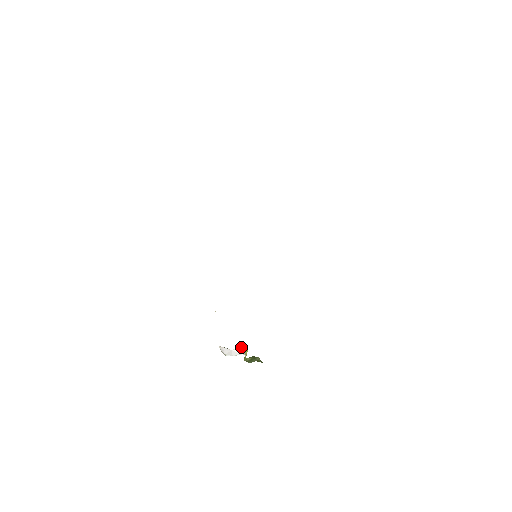
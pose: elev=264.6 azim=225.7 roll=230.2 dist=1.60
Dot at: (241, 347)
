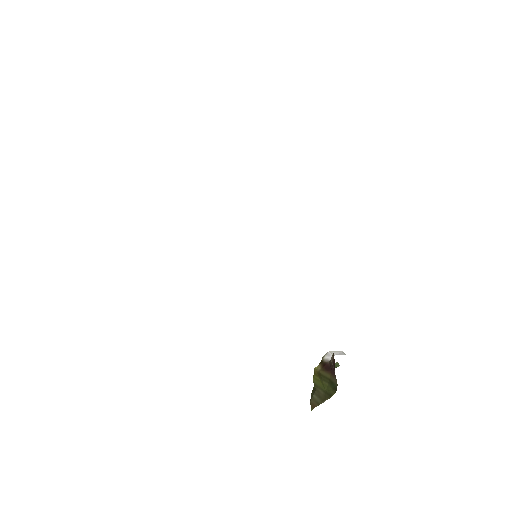
Dot at: (327, 352)
